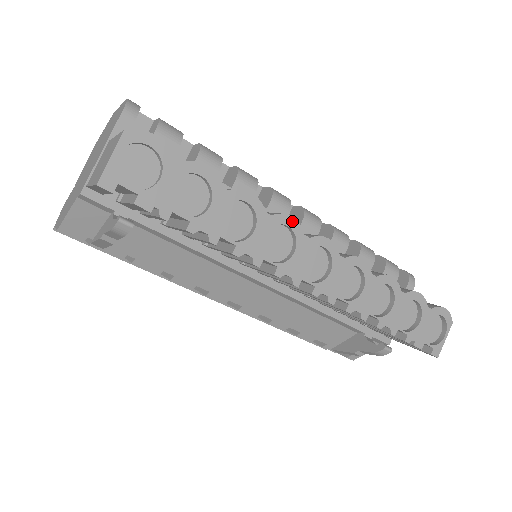
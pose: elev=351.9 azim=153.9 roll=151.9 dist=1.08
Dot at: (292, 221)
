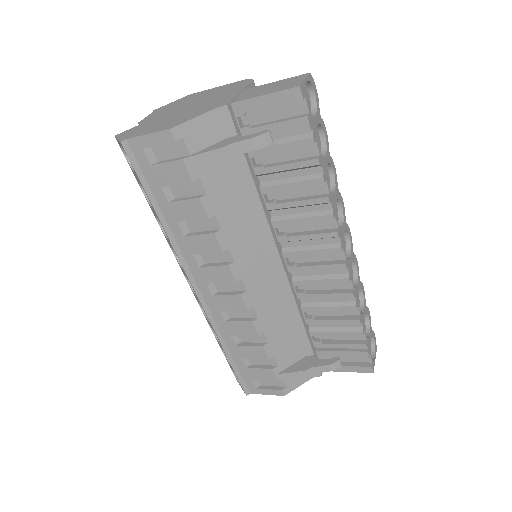
Dot at: (343, 205)
